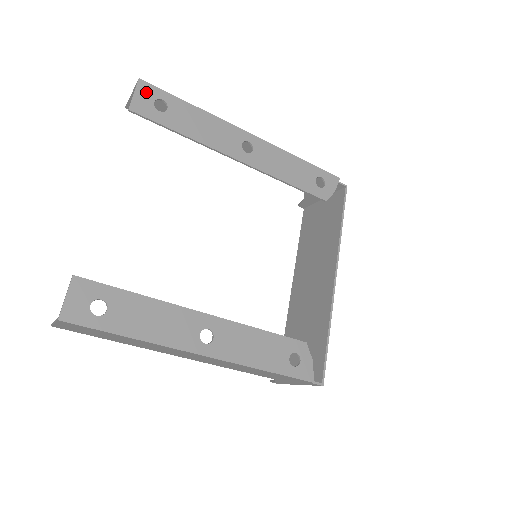
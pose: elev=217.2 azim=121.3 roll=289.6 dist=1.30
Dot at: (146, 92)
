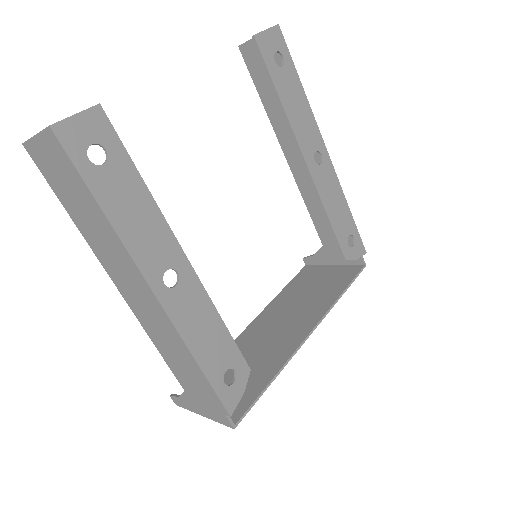
Dot at: (276, 38)
